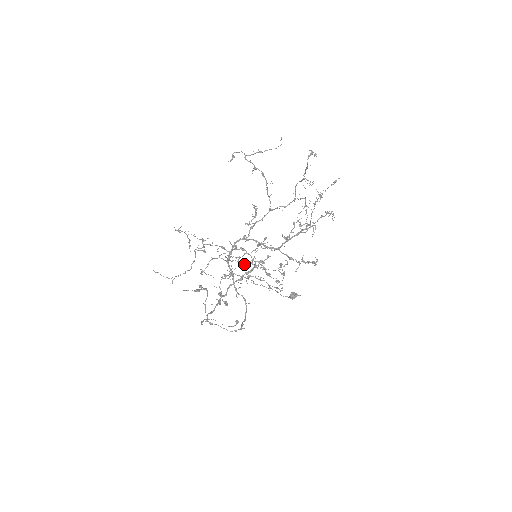
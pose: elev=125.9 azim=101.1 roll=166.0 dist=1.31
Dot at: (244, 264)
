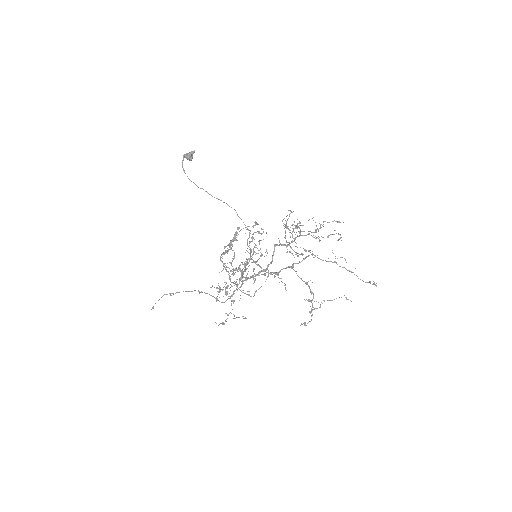
Dot at: occluded
